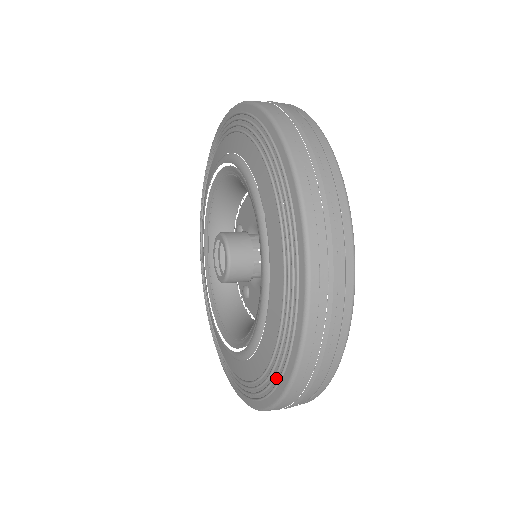
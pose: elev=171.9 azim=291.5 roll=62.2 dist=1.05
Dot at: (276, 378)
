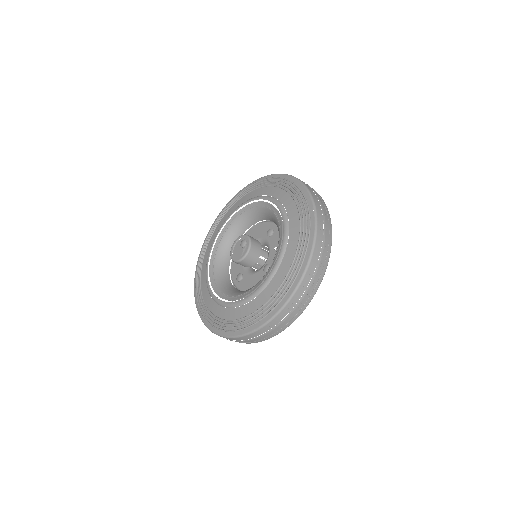
Dot at: (273, 306)
